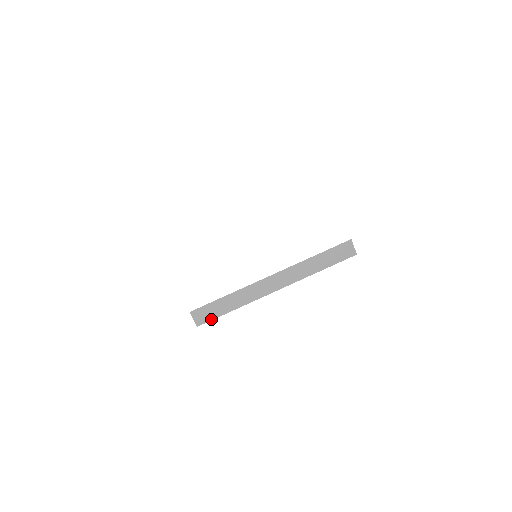
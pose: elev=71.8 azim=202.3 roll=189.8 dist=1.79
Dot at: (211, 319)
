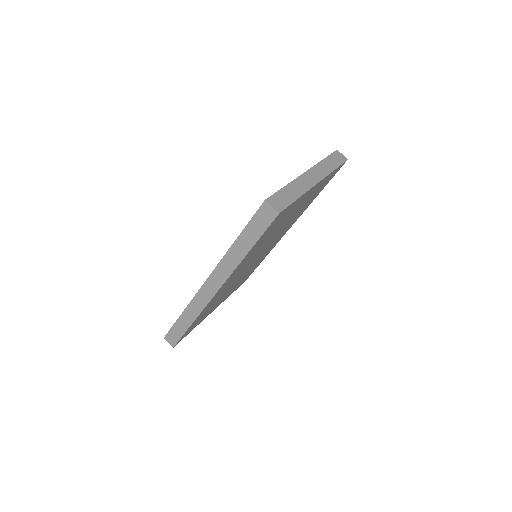
Dot at: (286, 206)
